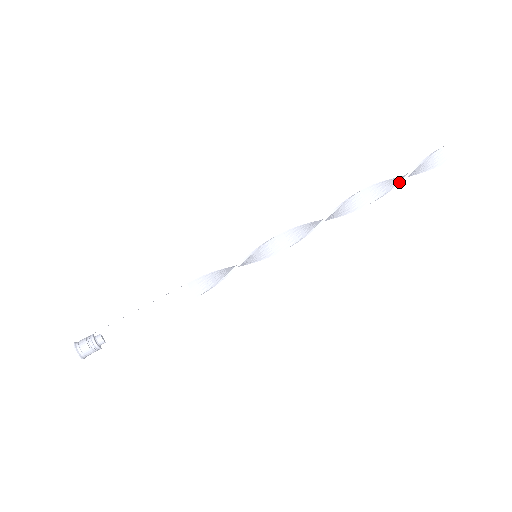
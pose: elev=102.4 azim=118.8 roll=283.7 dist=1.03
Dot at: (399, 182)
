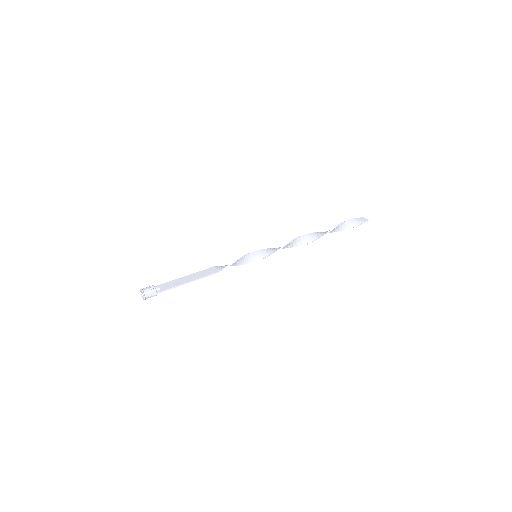
Dot at: (336, 226)
